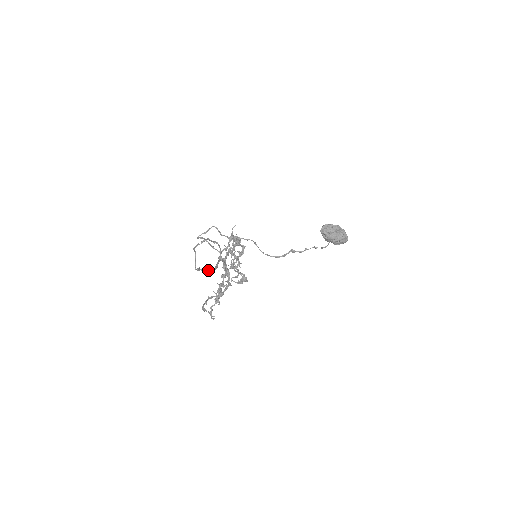
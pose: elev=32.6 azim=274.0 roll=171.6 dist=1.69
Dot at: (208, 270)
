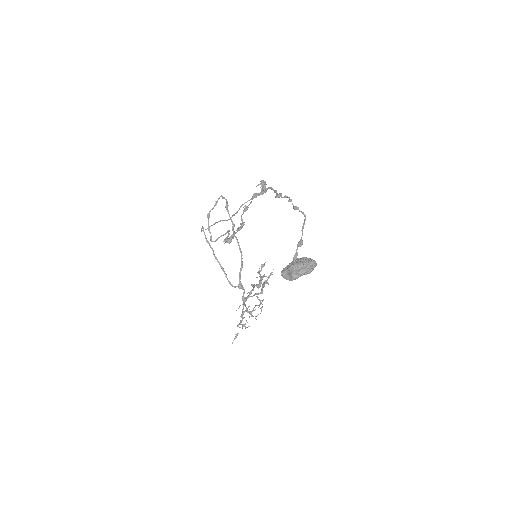
Dot at: occluded
